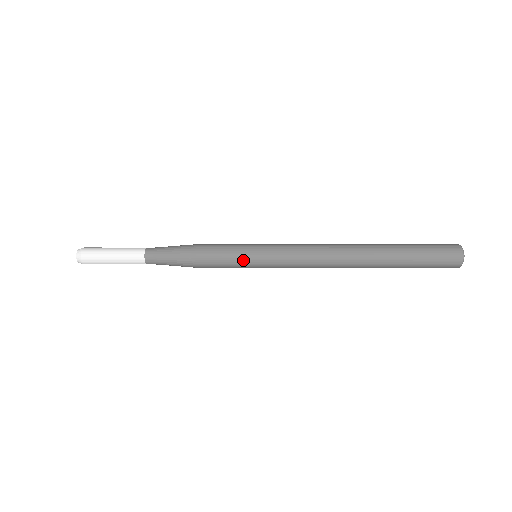
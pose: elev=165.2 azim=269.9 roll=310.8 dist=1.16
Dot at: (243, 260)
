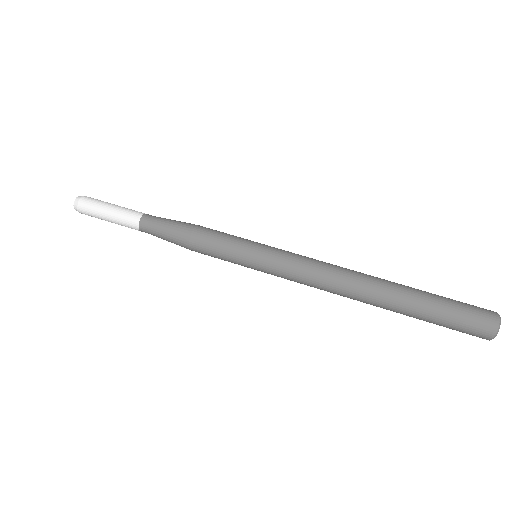
Dot at: (238, 261)
